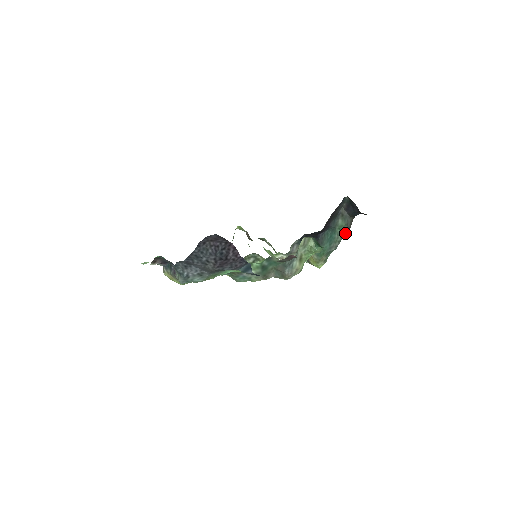
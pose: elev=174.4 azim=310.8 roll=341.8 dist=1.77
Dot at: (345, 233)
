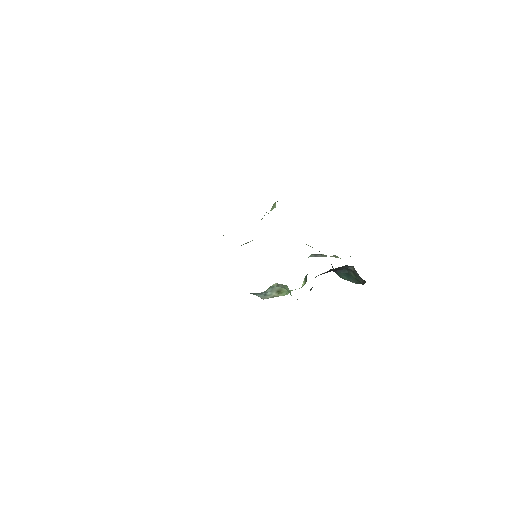
Dot at: occluded
